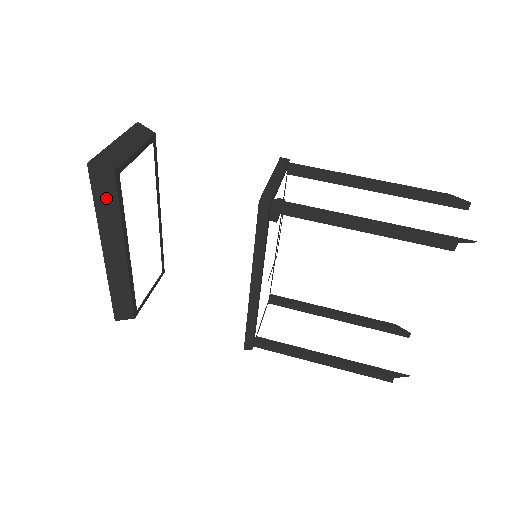
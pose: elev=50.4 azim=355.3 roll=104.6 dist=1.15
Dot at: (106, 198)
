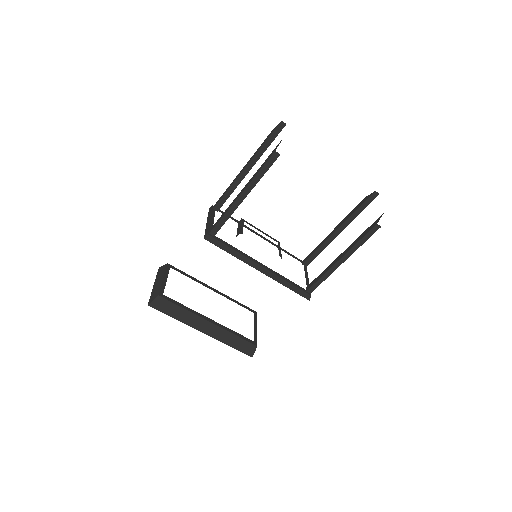
Dot at: (171, 309)
